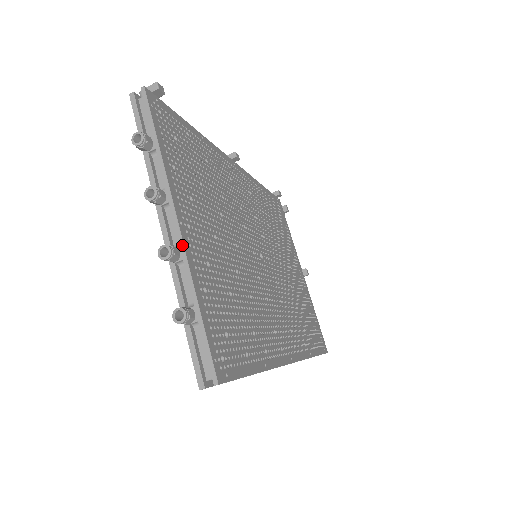
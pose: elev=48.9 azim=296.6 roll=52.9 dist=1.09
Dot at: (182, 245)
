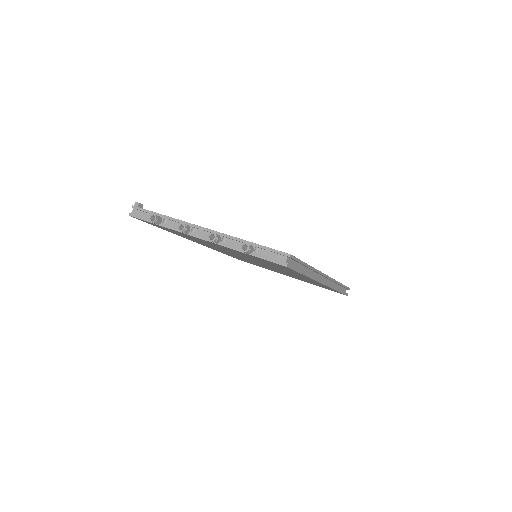
Dot at: (216, 232)
